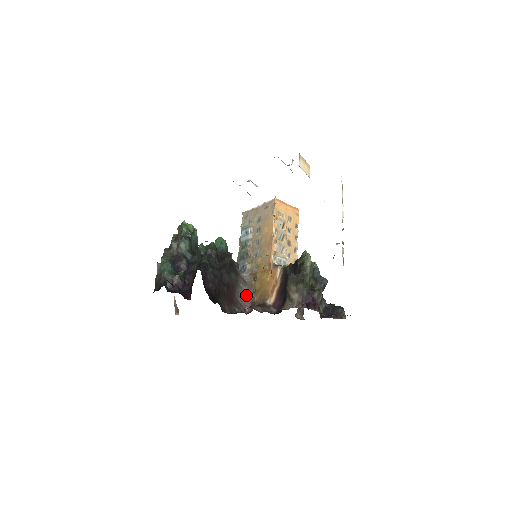
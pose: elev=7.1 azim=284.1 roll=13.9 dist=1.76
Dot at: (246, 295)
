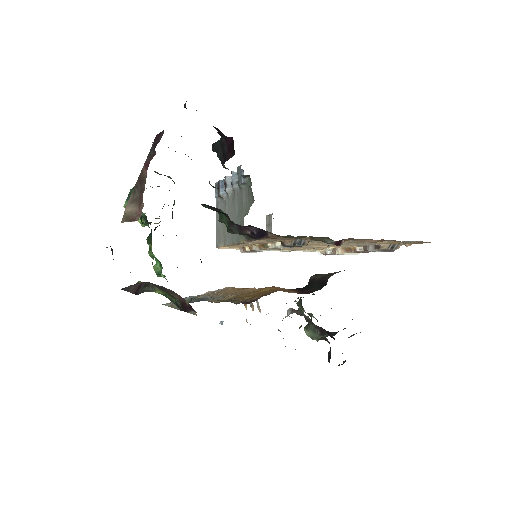
Dot at: occluded
